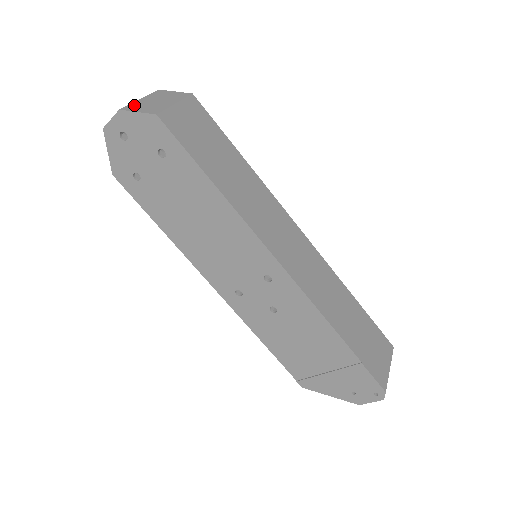
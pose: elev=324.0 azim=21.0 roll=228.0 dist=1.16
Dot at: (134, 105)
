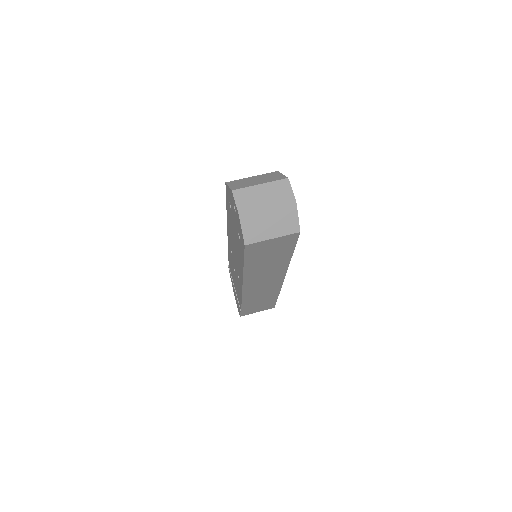
Dot at: (252, 216)
